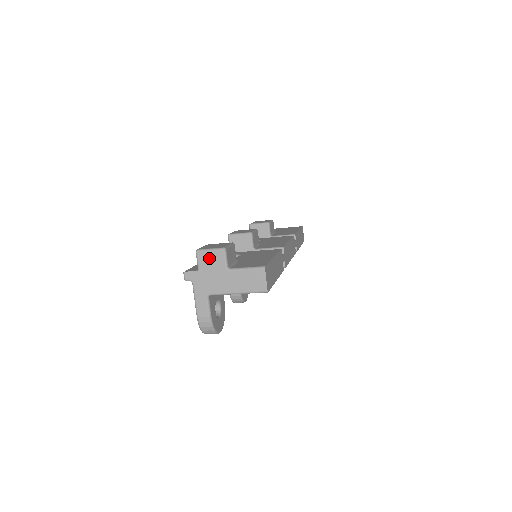
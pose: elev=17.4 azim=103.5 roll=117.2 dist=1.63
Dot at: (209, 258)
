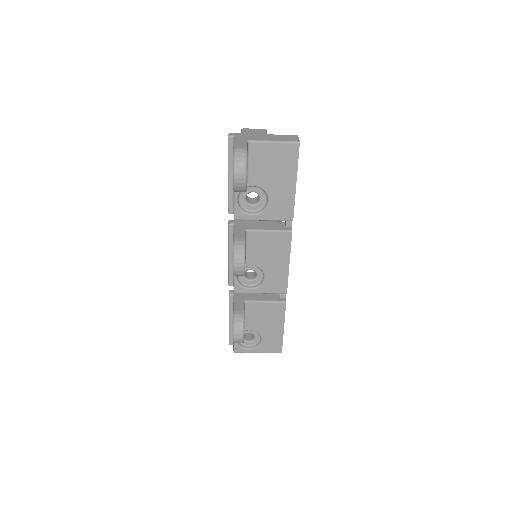
Dot at: (252, 130)
